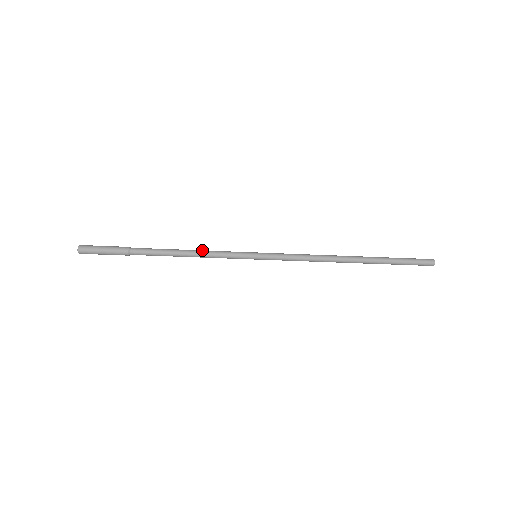
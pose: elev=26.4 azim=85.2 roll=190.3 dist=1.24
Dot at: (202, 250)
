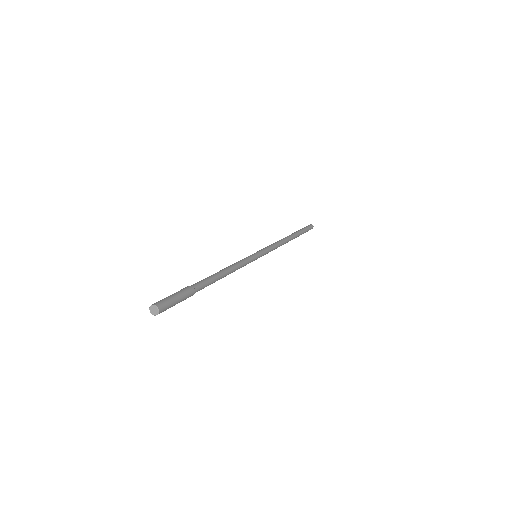
Dot at: (233, 265)
